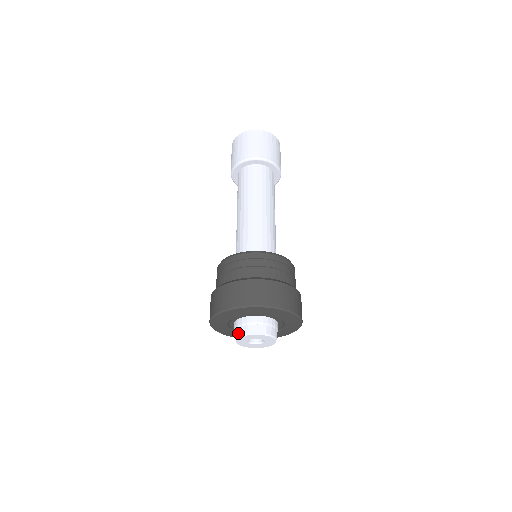
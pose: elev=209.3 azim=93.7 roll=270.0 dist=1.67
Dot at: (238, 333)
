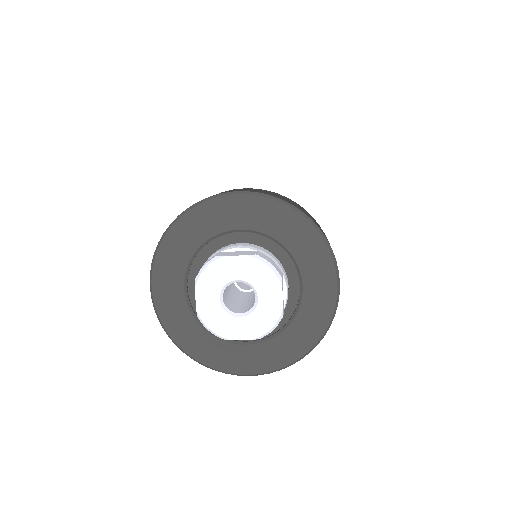
Dot at: (199, 271)
